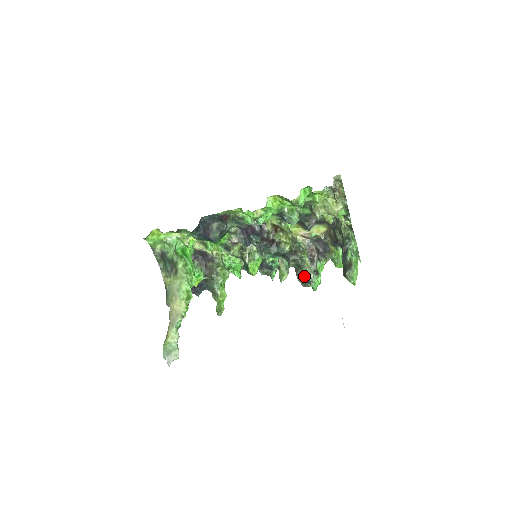
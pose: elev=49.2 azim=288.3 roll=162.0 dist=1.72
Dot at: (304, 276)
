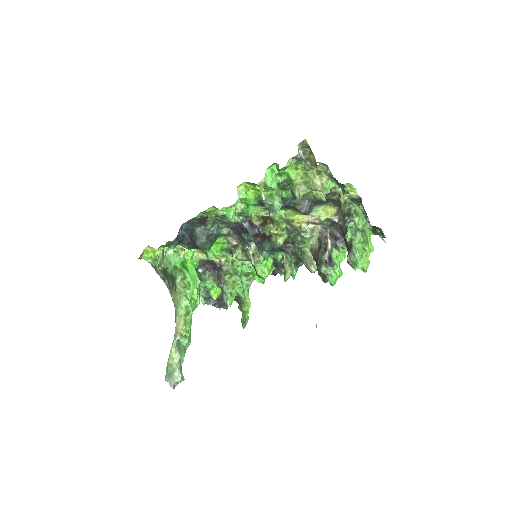
Dot at: occluded
